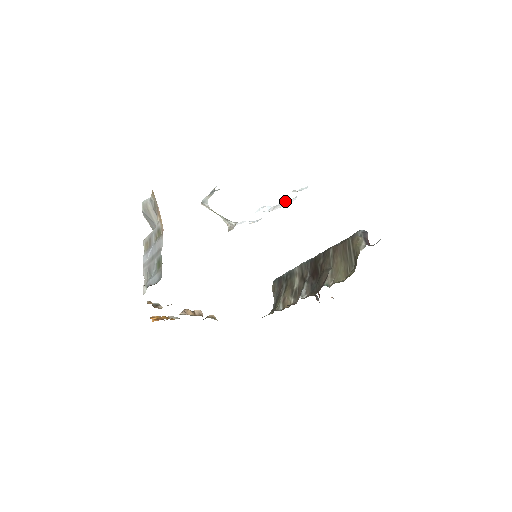
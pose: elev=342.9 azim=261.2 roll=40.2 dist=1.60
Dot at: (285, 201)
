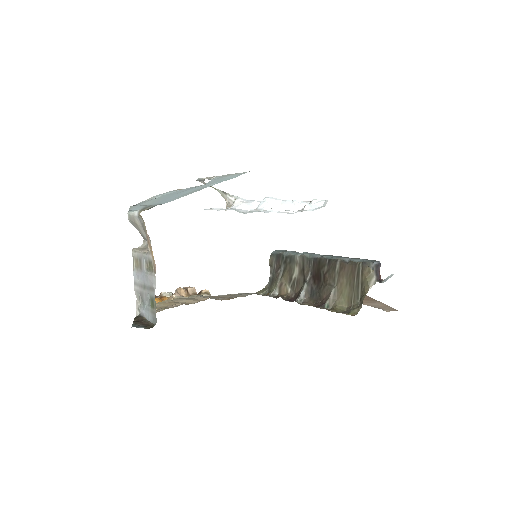
Dot at: (295, 203)
